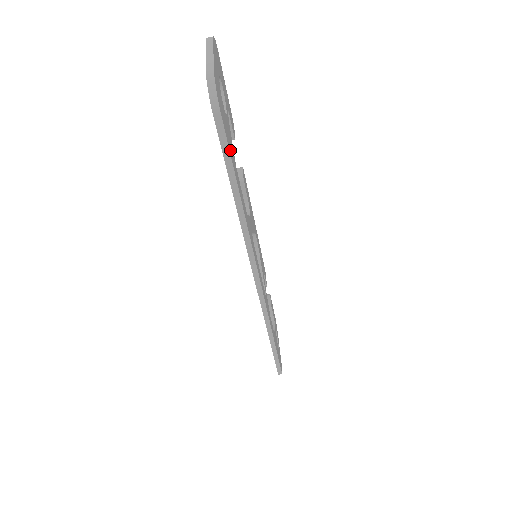
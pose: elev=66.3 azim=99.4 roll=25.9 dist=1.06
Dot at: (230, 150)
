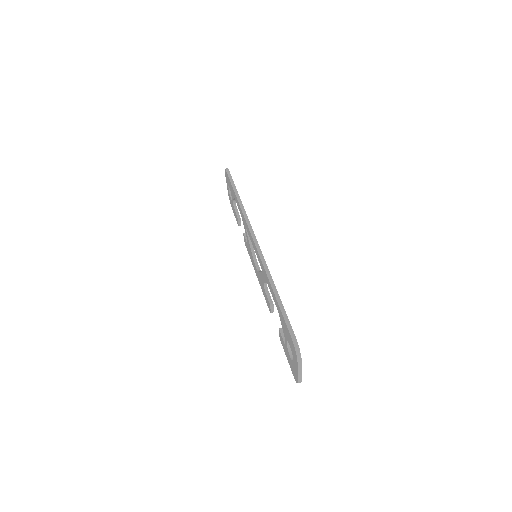
Dot at: occluded
